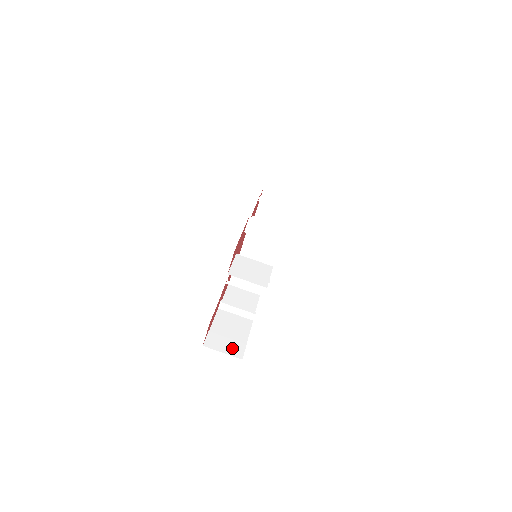
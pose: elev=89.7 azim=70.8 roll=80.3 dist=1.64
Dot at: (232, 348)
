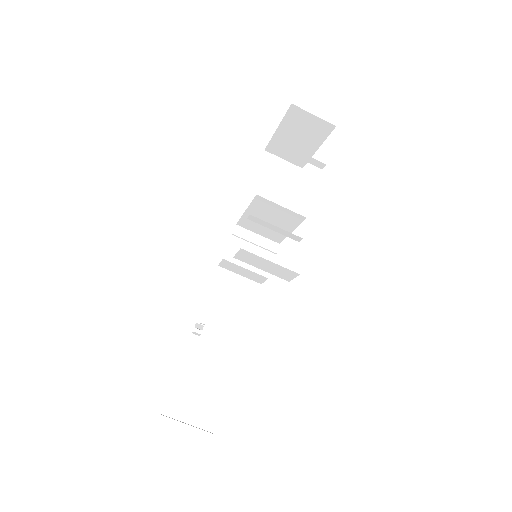
Dot at: (201, 414)
